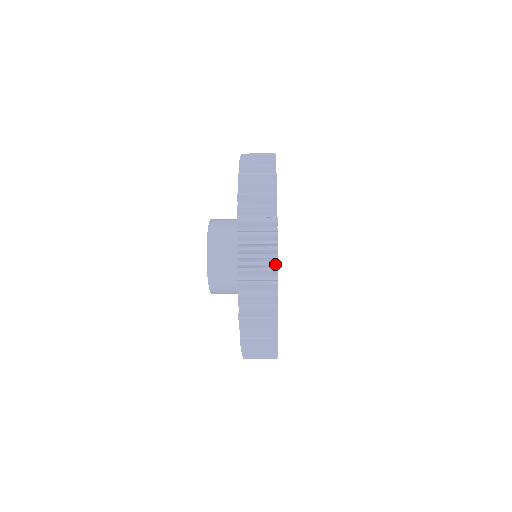
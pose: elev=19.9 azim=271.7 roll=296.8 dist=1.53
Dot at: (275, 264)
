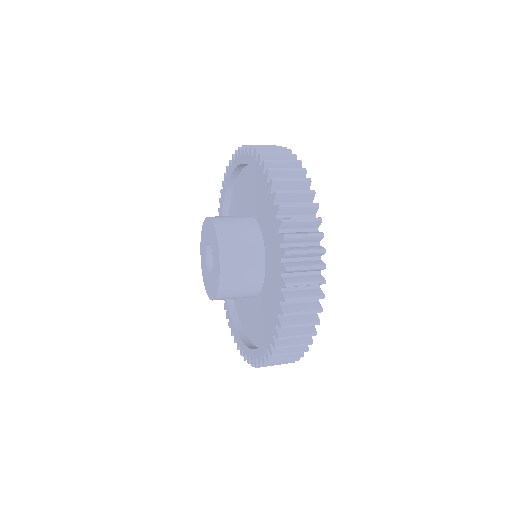
Dot at: occluded
